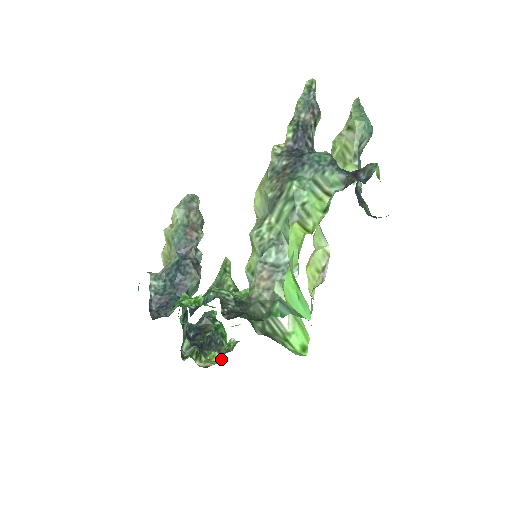
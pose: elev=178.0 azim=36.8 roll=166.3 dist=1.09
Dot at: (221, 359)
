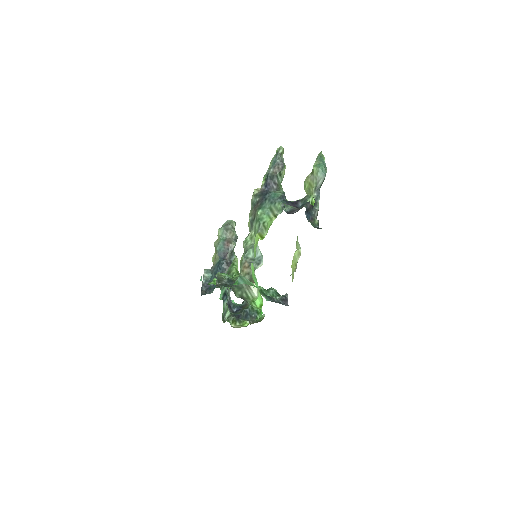
Dot at: (248, 324)
